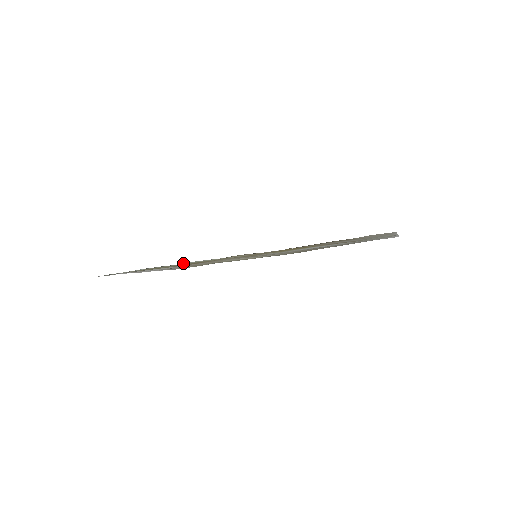
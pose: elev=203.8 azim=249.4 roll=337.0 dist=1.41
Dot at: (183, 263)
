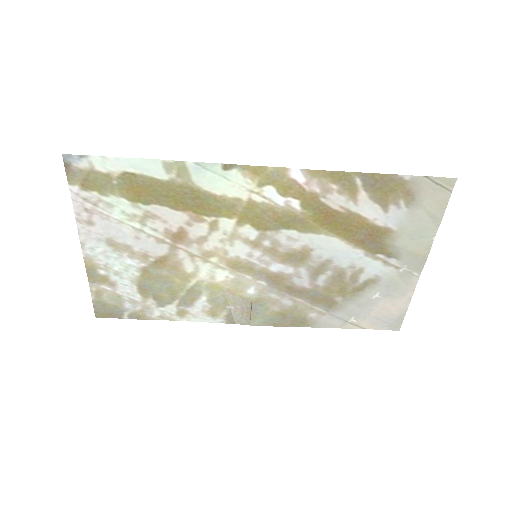
Dot at: (202, 167)
